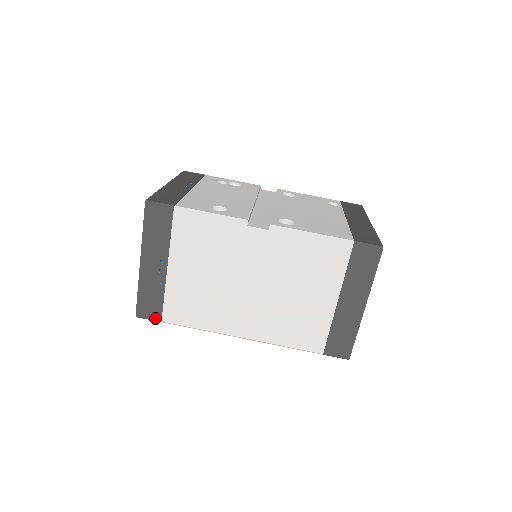
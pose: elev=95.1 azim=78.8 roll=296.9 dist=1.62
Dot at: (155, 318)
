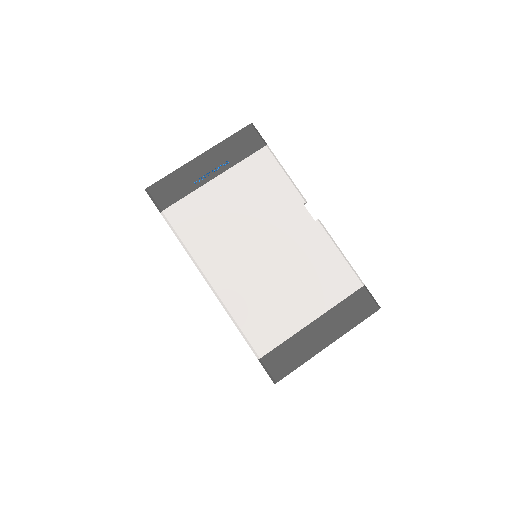
Dot at: (160, 204)
